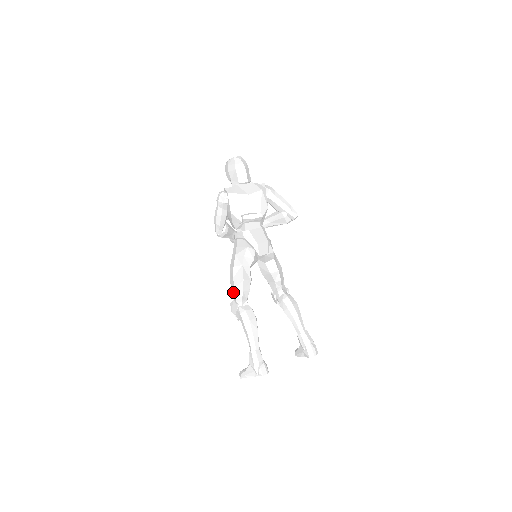
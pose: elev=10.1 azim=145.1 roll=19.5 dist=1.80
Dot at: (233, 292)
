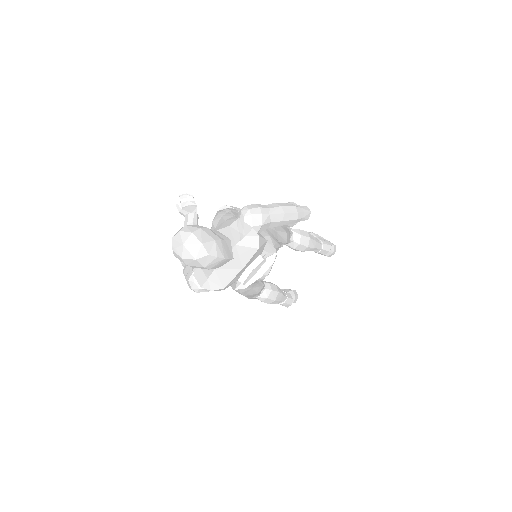
Dot at: occluded
